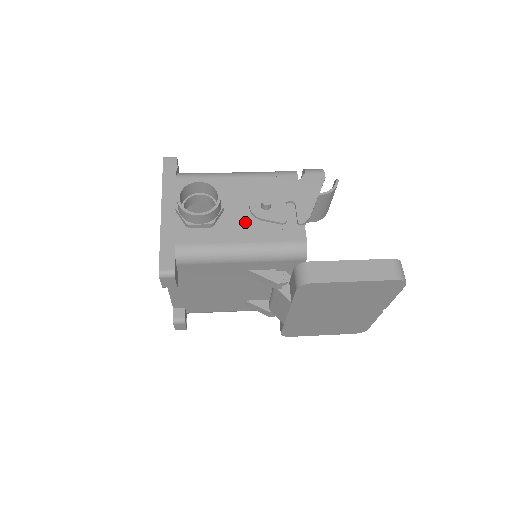
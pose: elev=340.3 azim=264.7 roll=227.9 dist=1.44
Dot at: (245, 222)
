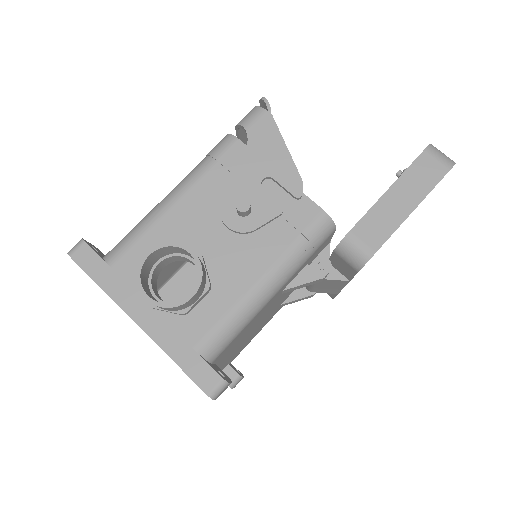
Dot at: (239, 249)
